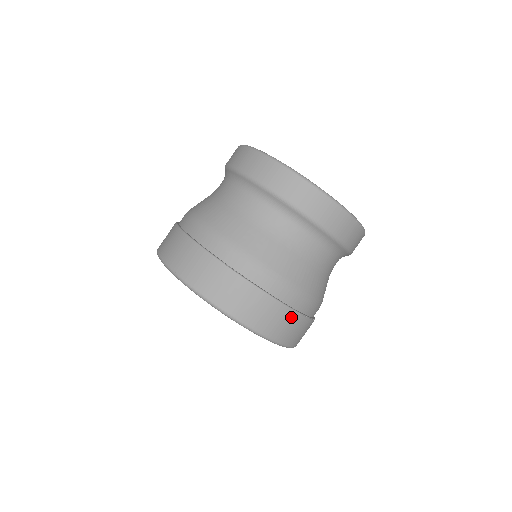
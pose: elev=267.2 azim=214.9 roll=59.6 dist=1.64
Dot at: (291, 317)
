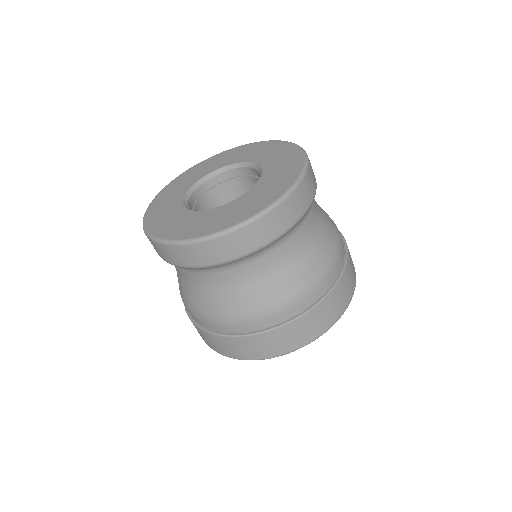
Dot at: (343, 281)
